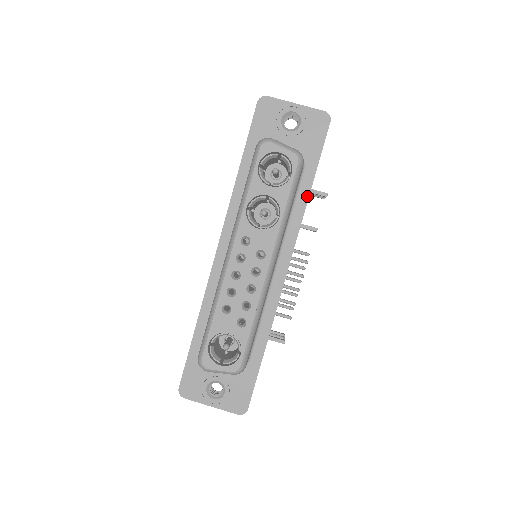
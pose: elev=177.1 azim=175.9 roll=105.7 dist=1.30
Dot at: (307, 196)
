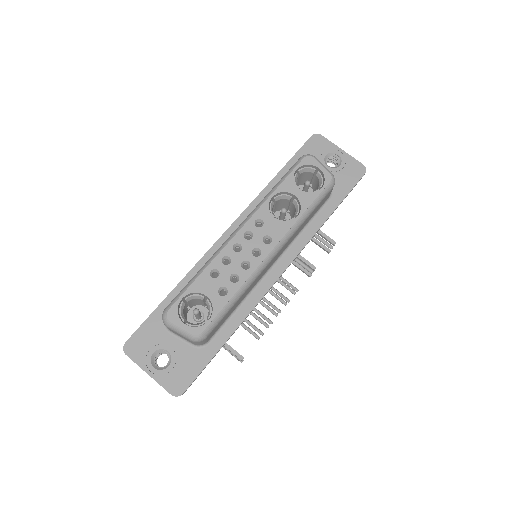
Dot at: (323, 221)
